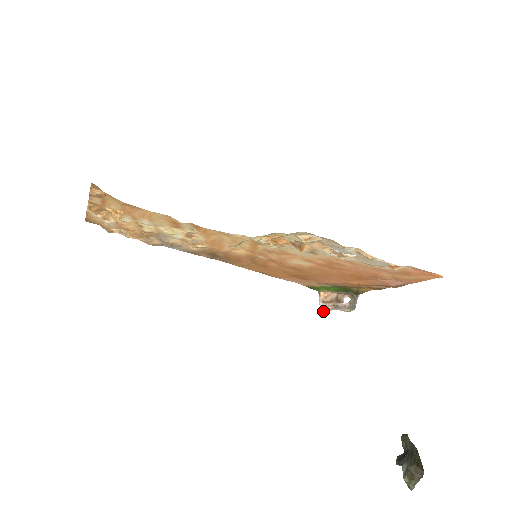
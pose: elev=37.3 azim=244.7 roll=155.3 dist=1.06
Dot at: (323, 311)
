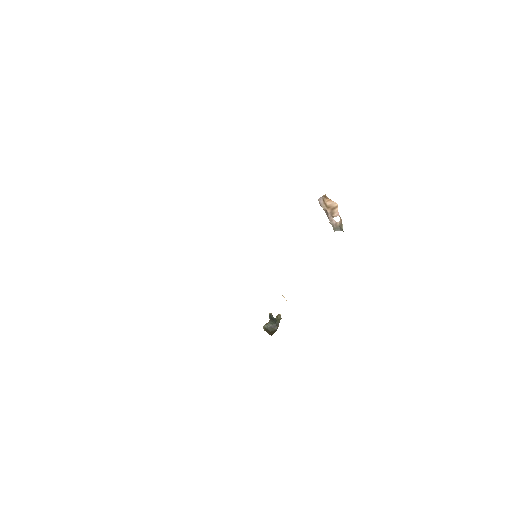
Dot at: (319, 201)
